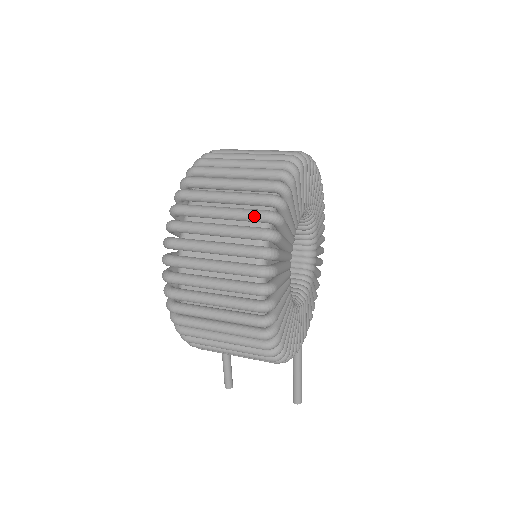
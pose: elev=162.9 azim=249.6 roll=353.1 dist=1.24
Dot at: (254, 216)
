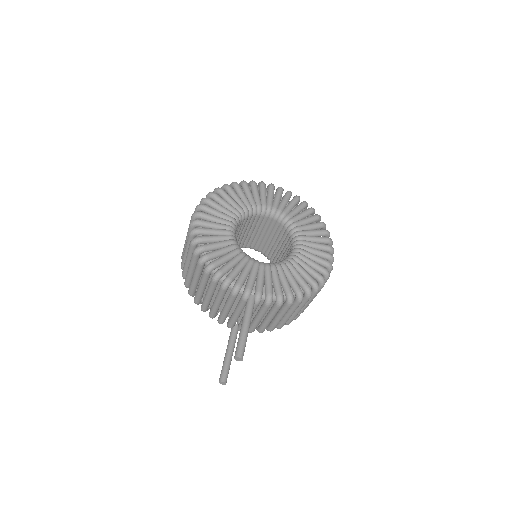
Dot at: occluded
